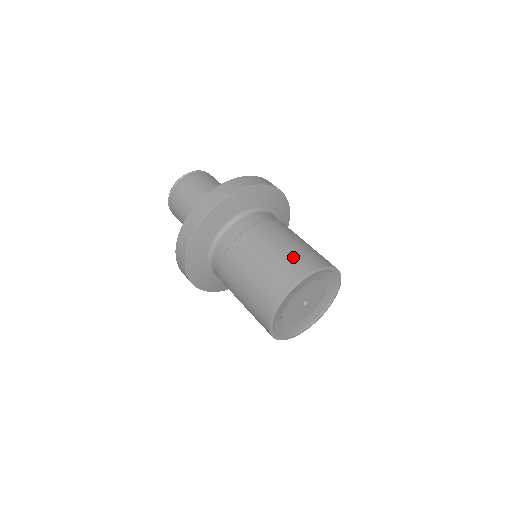
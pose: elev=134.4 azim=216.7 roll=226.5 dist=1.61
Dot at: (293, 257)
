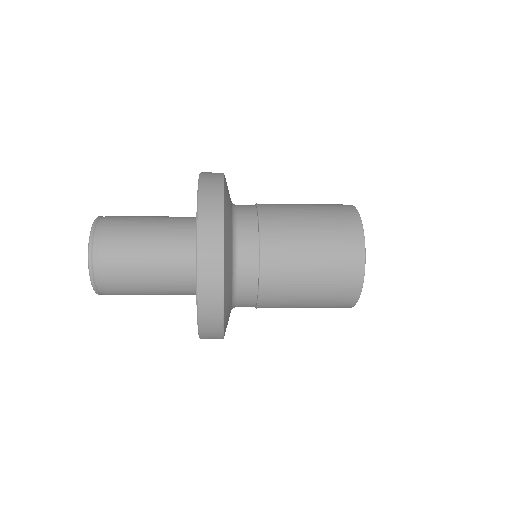
Dot at: (326, 206)
